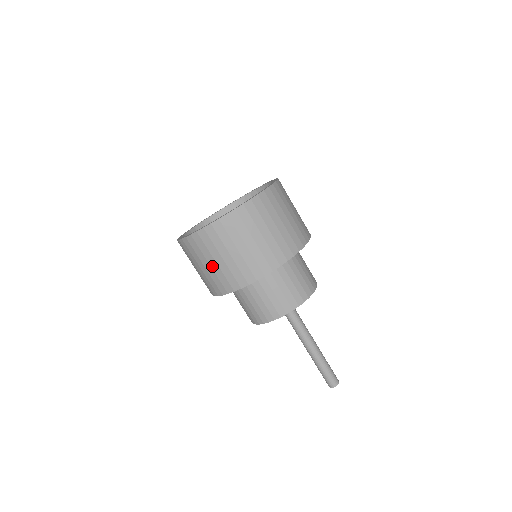
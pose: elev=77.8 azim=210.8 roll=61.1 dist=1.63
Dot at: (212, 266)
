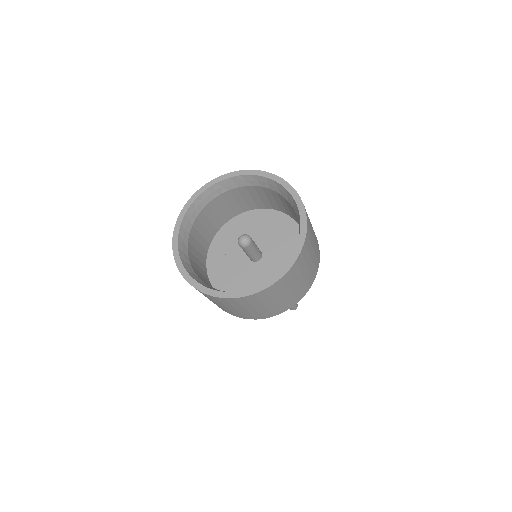
Dot at: (248, 310)
